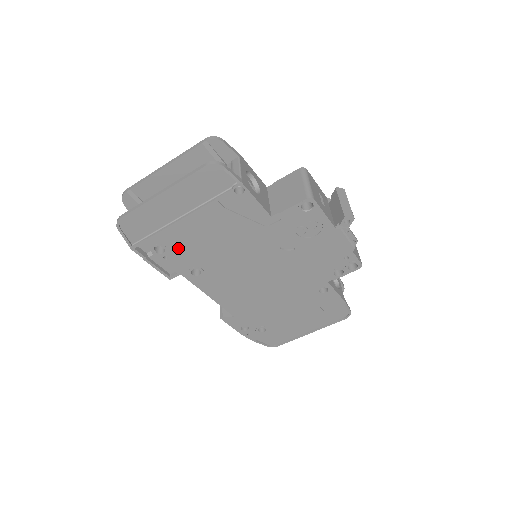
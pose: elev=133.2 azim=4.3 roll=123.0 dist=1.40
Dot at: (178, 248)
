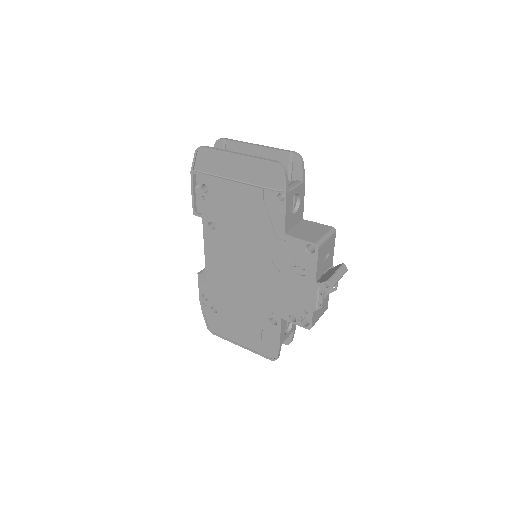
Dot at: (216, 198)
